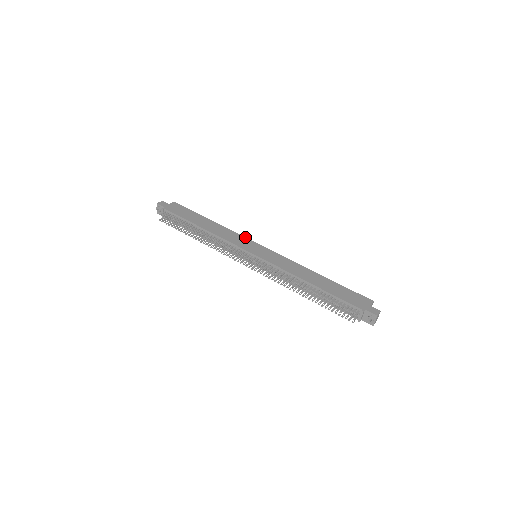
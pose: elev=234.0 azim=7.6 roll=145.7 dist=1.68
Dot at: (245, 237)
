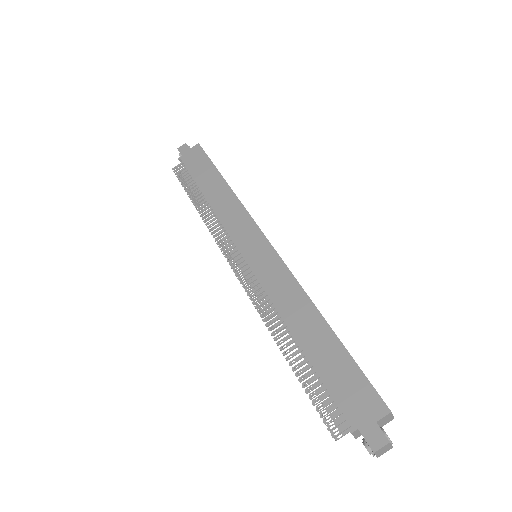
Dot at: (252, 218)
